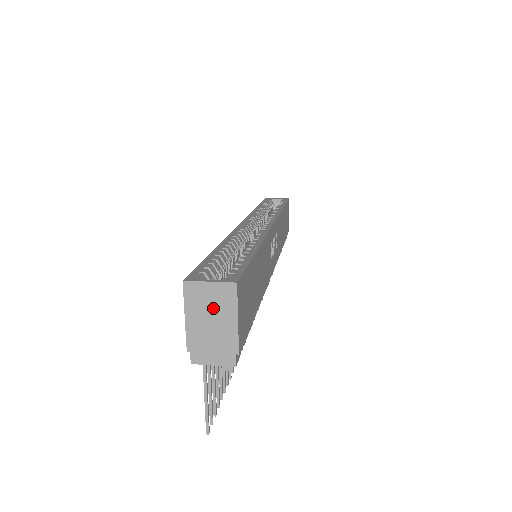
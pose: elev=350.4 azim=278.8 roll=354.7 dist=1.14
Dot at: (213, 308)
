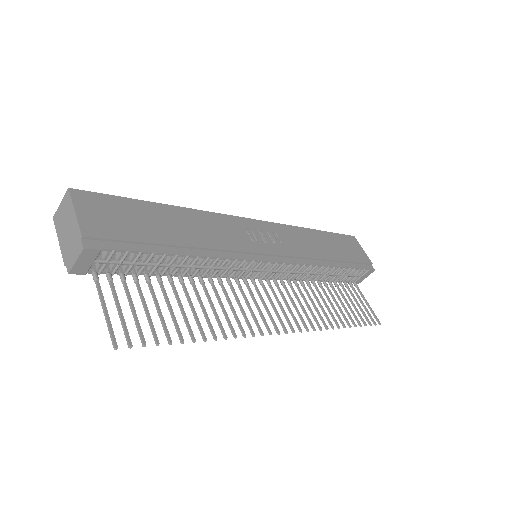
Dot at: (65, 219)
